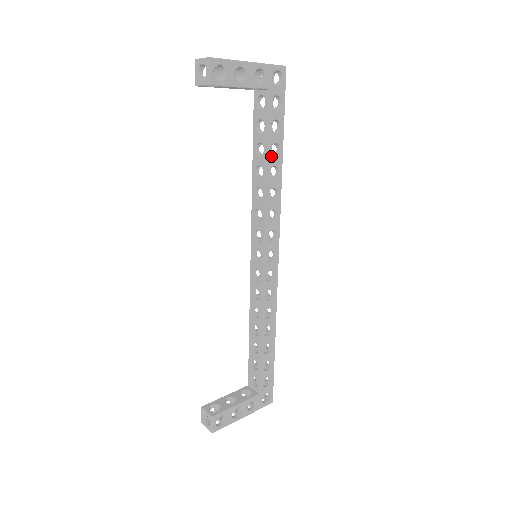
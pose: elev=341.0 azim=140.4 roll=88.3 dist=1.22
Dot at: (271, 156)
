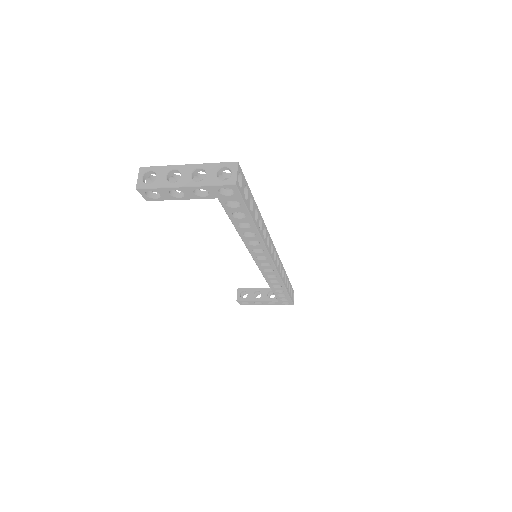
Dot at: (241, 228)
